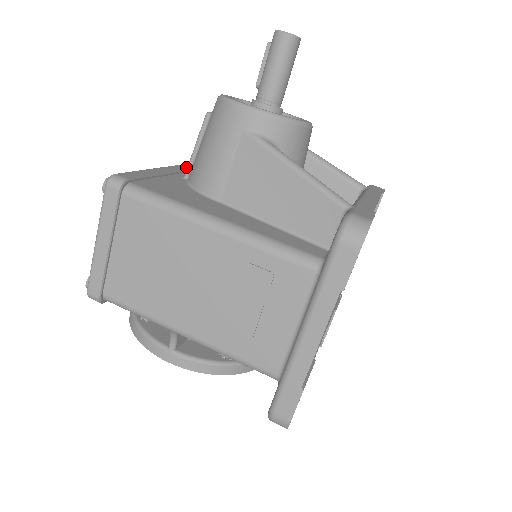
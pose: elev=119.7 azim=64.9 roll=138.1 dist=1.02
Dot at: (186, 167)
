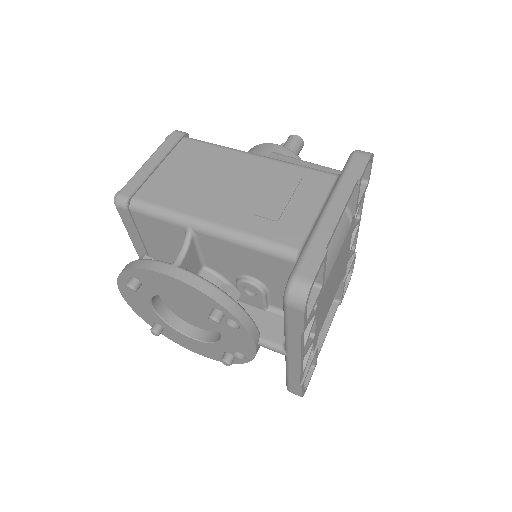
Dot at: occluded
